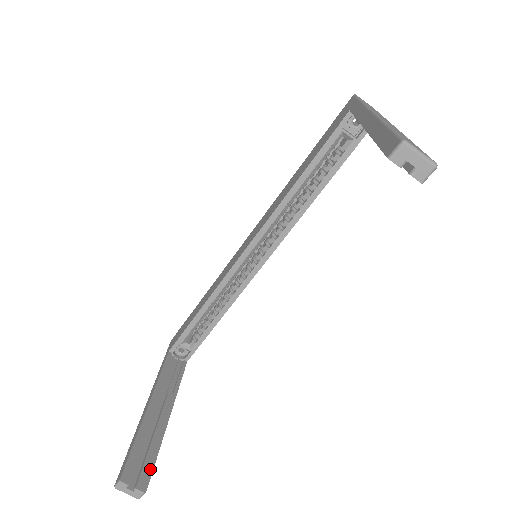
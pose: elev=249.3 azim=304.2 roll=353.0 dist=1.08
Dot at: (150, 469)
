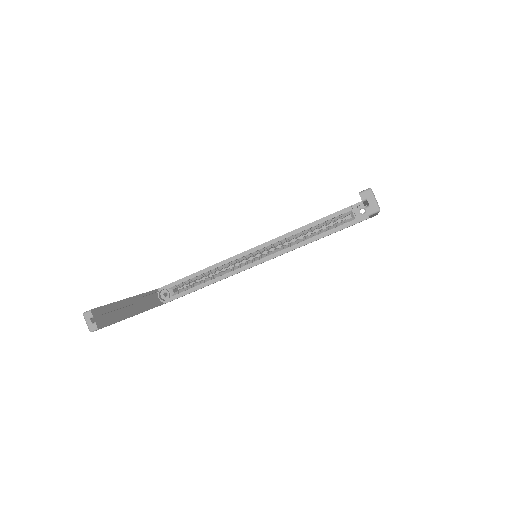
Dot at: (108, 323)
